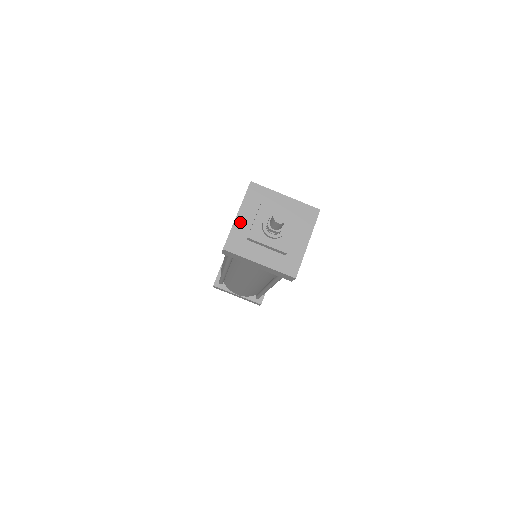
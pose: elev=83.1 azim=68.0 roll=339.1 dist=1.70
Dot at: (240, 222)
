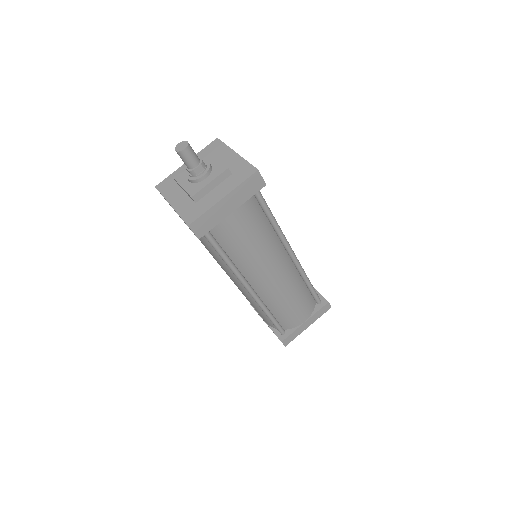
Dot at: occluded
